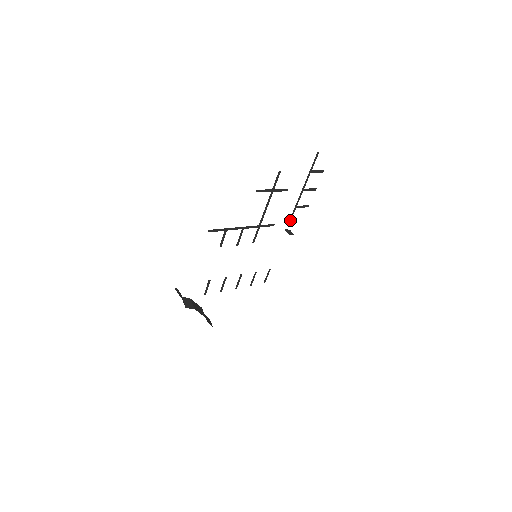
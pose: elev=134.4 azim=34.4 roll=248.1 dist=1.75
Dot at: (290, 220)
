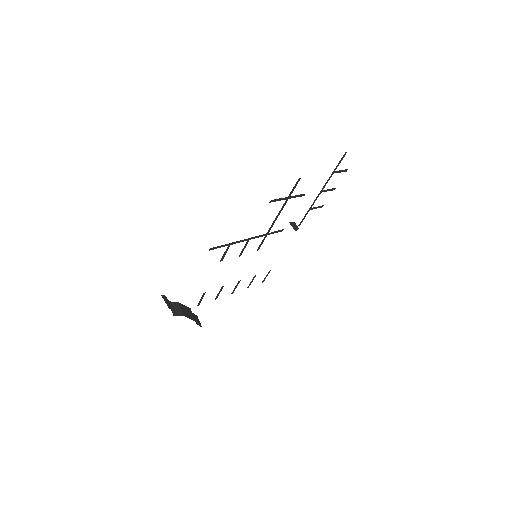
Dot at: (301, 222)
